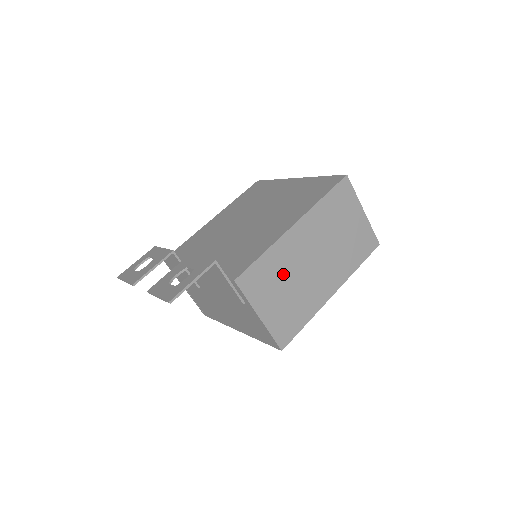
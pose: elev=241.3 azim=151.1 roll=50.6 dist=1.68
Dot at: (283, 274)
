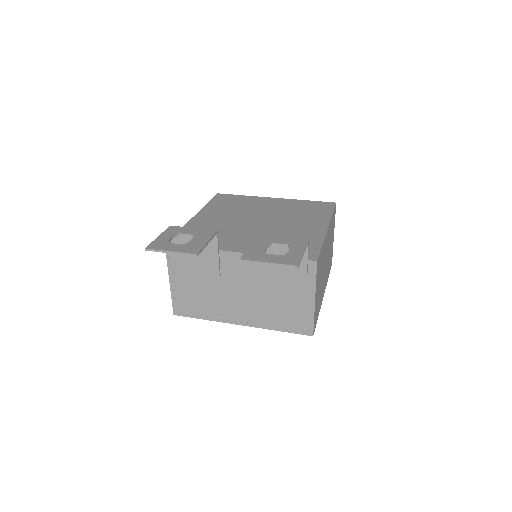
Dot at: occluded
